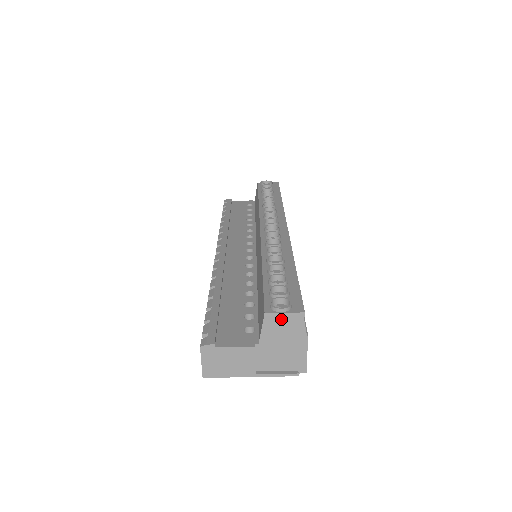
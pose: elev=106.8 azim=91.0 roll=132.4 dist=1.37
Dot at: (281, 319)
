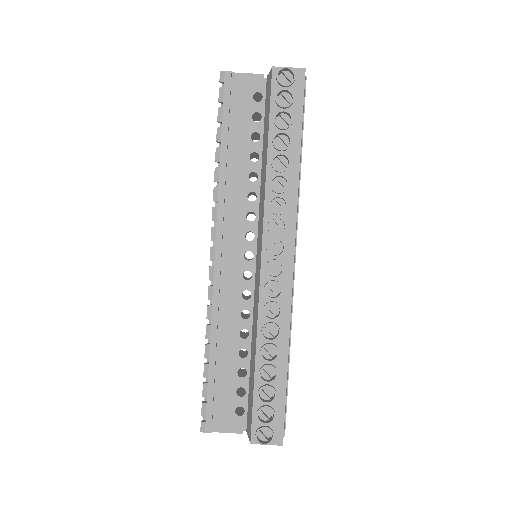
Dot at: (264, 442)
